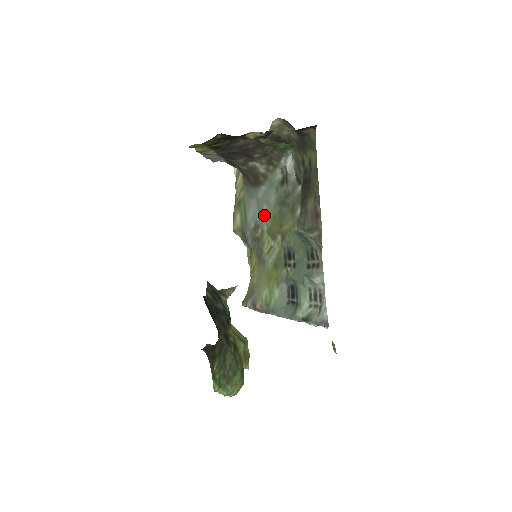
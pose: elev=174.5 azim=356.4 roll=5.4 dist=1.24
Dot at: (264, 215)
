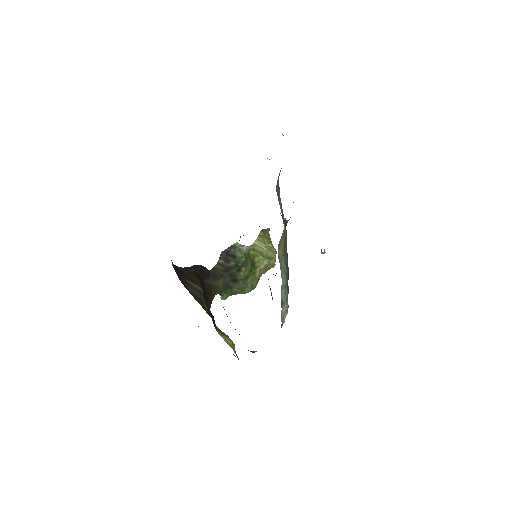
Dot at: (283, 216)
